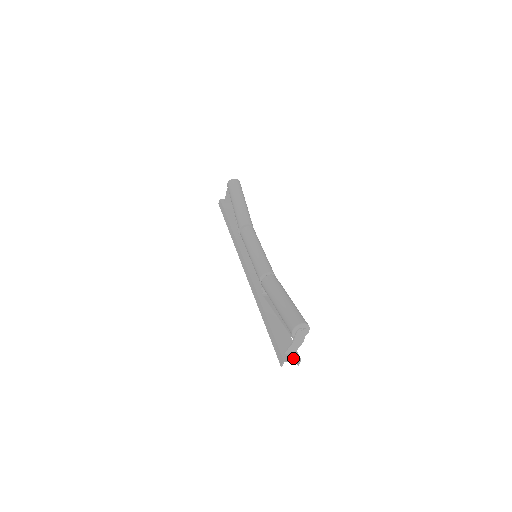
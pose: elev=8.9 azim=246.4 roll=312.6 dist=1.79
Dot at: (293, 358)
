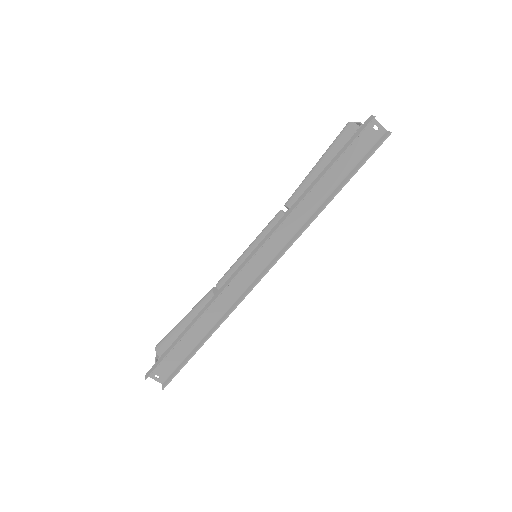
Dot at: (378, 128)
